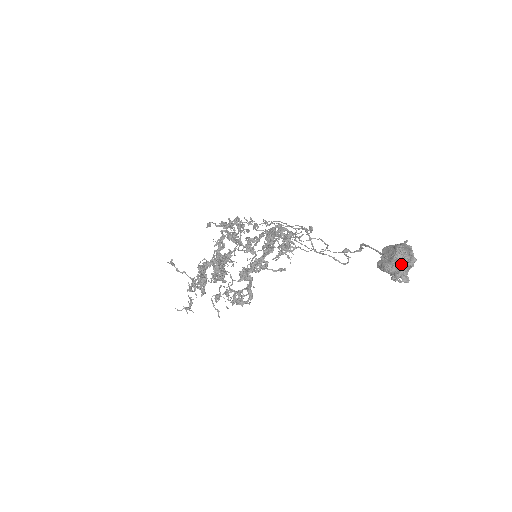
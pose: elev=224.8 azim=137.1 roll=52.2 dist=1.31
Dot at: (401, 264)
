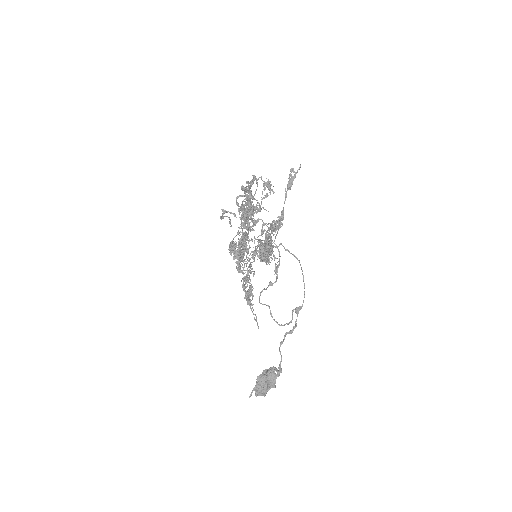
Dot at: occluded
